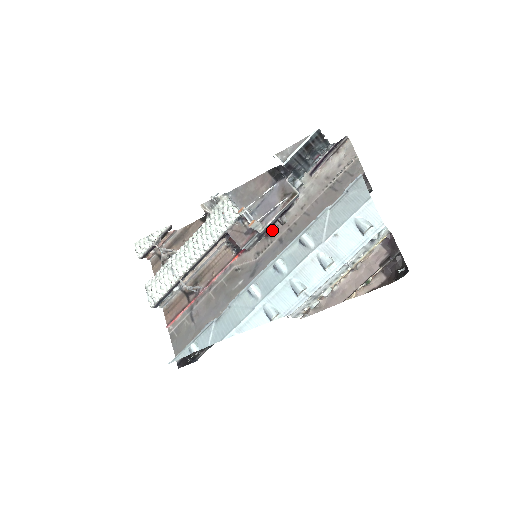
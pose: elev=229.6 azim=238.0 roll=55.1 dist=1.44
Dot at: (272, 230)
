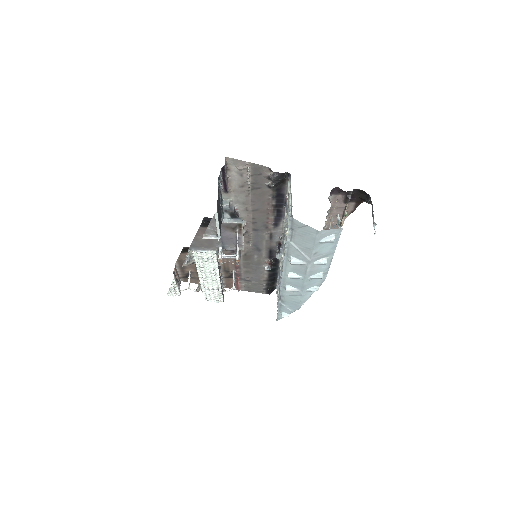
Dot at: (243, 233)
